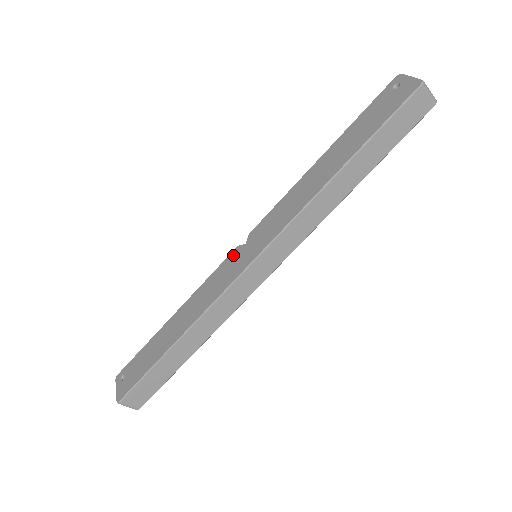
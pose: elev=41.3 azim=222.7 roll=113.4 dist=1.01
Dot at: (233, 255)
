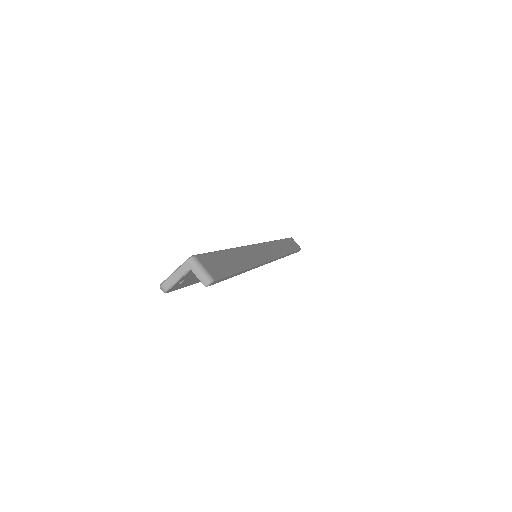
Dot at: occluded
